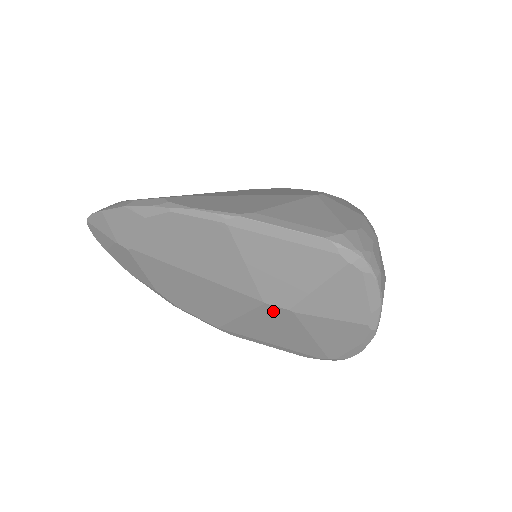
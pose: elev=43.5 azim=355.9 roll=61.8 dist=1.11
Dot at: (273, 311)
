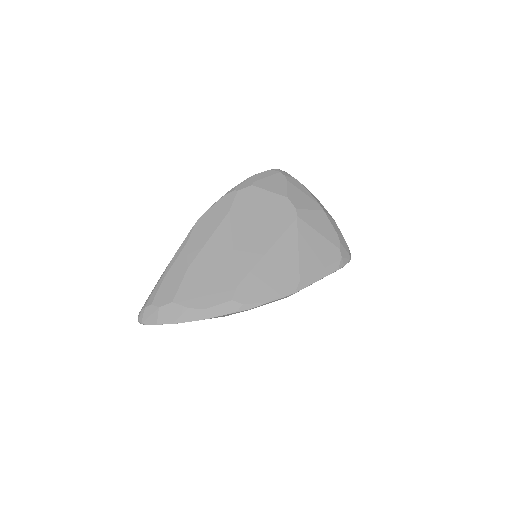
Dot at: occluded
